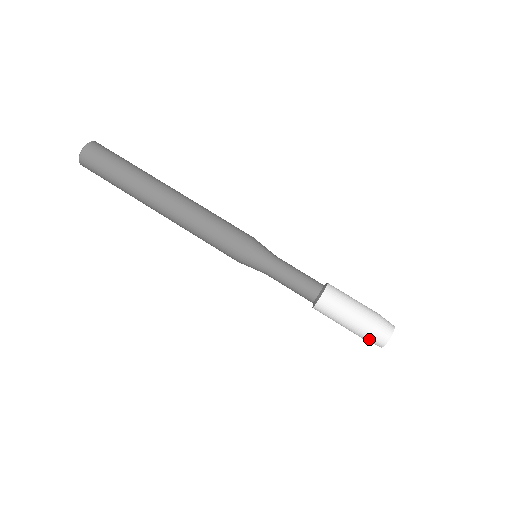
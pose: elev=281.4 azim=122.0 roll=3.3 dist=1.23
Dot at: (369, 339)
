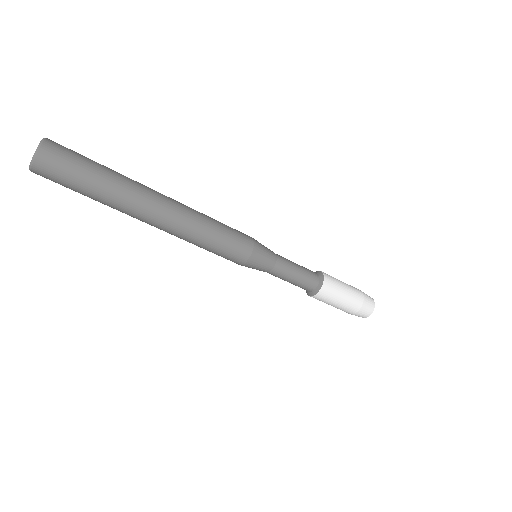
Dot at: occluded
